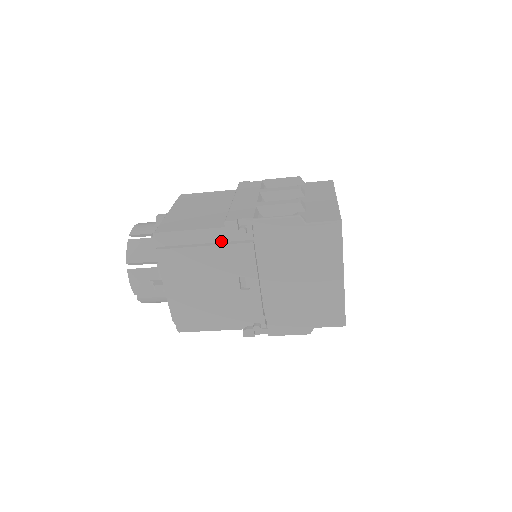
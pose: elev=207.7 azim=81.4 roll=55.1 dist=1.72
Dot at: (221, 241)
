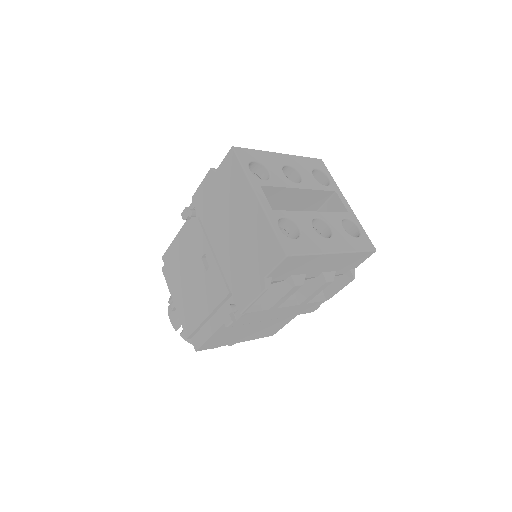
Dot at: occluded
